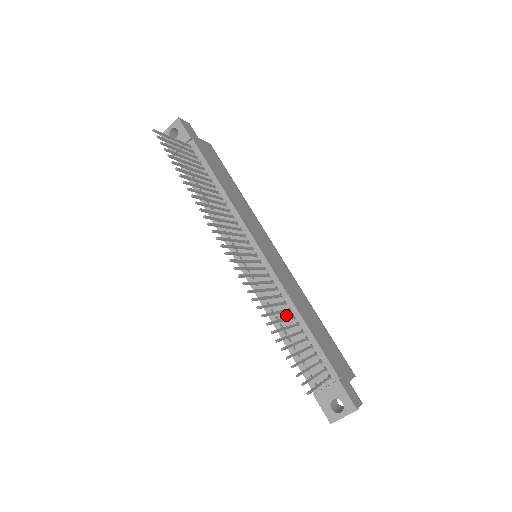
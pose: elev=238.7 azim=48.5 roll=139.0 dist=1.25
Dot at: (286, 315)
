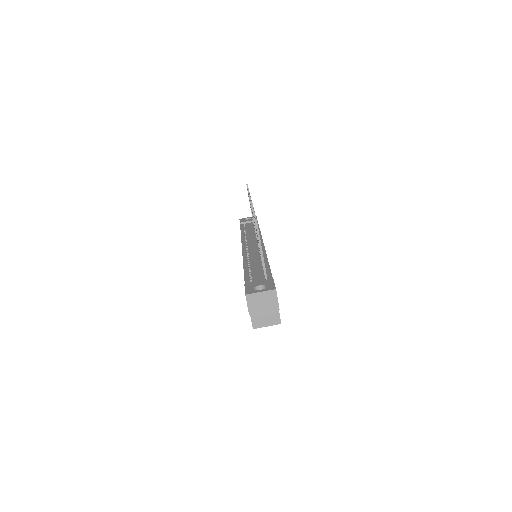
Dot at: (257, 261)
